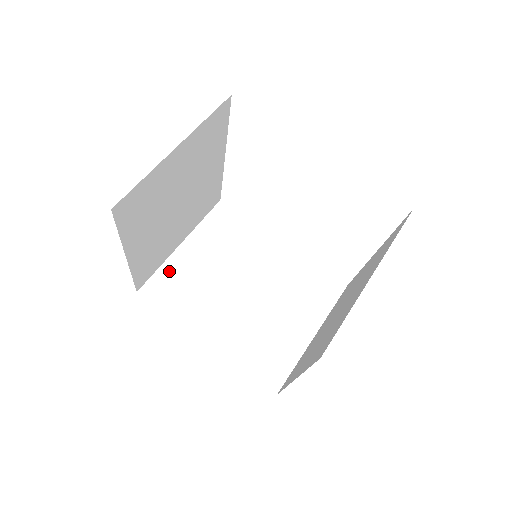
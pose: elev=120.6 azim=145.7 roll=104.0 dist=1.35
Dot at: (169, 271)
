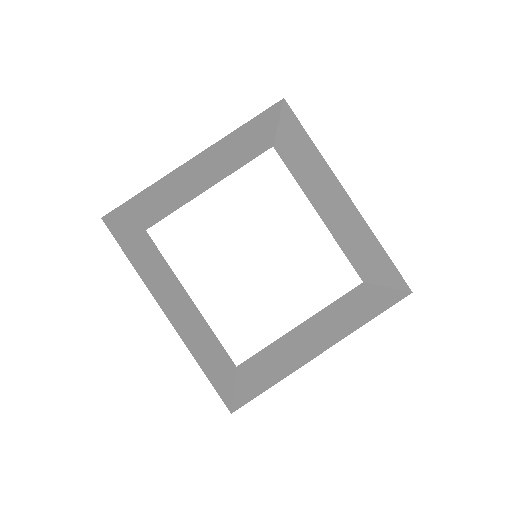
Dot at: (124, 233)
